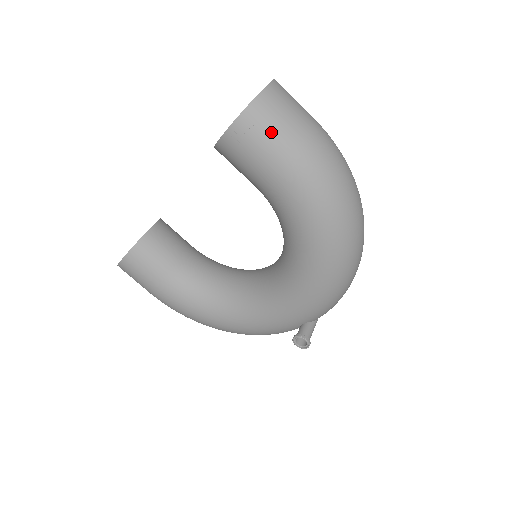
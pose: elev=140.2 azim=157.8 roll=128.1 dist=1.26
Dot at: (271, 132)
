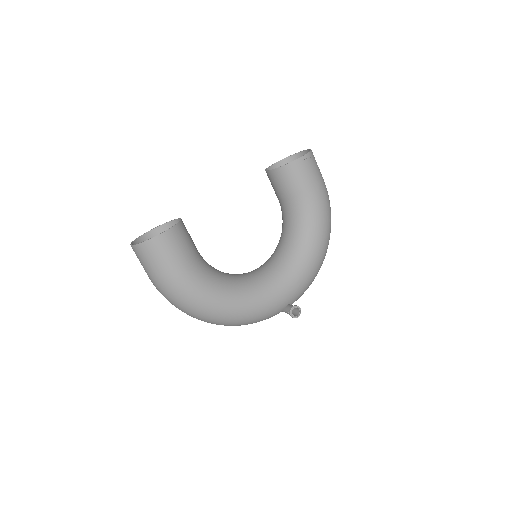
Dot at: (317, 168)
